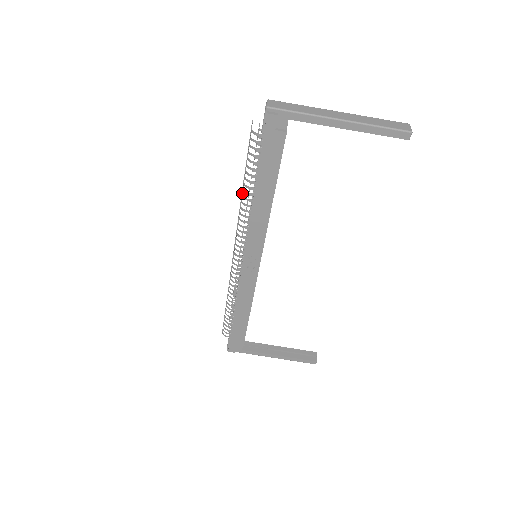
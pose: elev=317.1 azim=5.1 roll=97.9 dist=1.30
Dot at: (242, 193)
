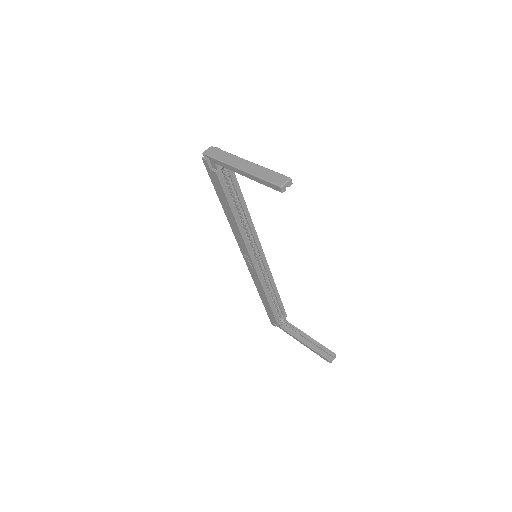
Dot at: occluded
